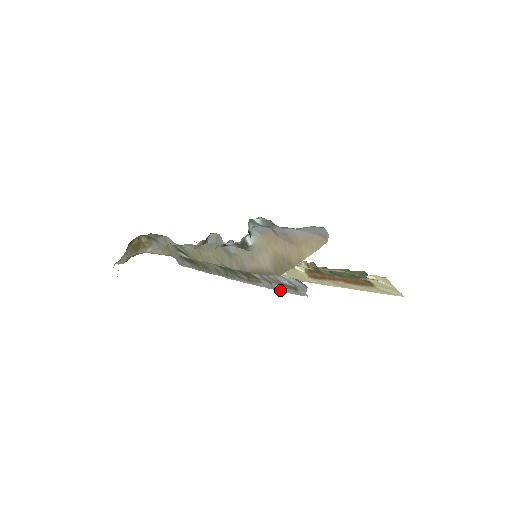
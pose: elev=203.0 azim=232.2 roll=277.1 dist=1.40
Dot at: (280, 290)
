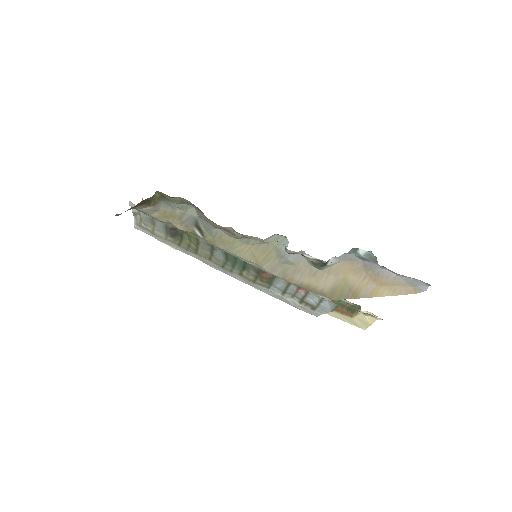
Dot at: (286, 301)
